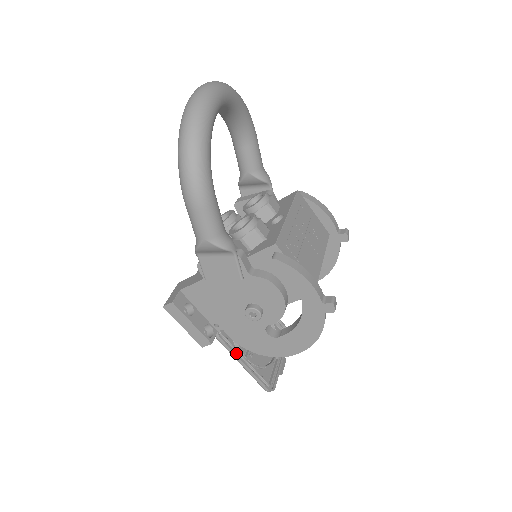
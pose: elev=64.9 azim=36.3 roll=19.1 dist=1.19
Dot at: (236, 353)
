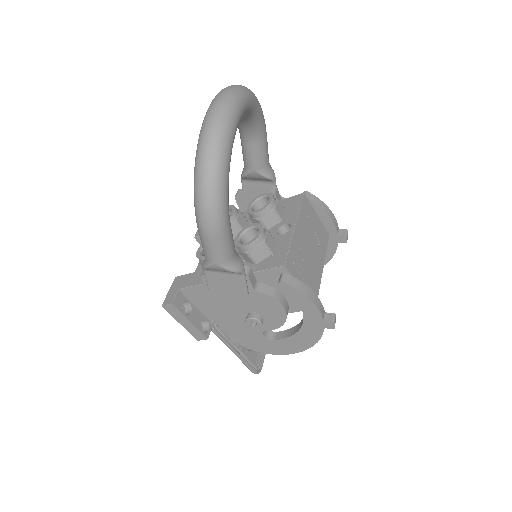
Dot at: (229, 343)
